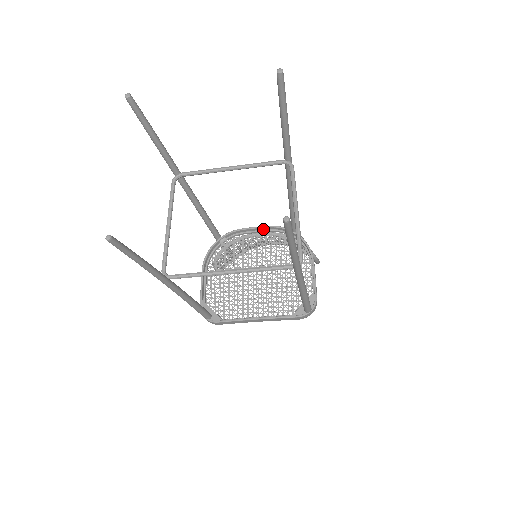
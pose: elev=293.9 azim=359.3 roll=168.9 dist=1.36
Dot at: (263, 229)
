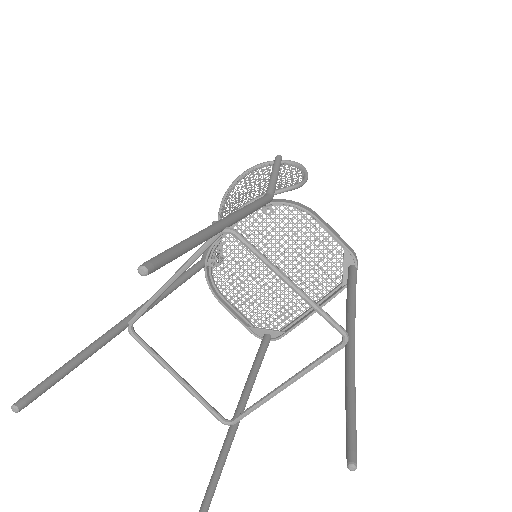
Dot at: (235, 223)
